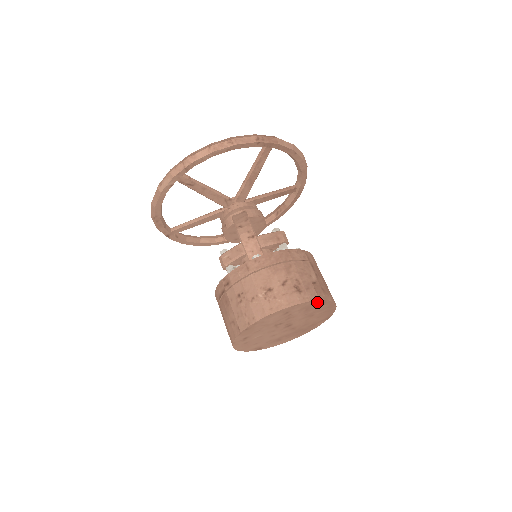
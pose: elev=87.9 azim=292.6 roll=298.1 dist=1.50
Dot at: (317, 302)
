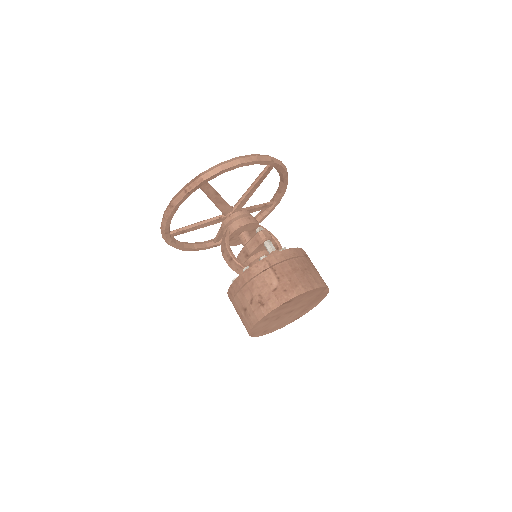
Dot at: (282, 305)
